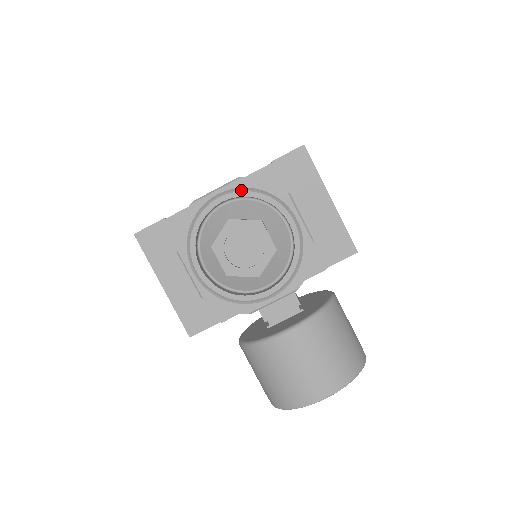
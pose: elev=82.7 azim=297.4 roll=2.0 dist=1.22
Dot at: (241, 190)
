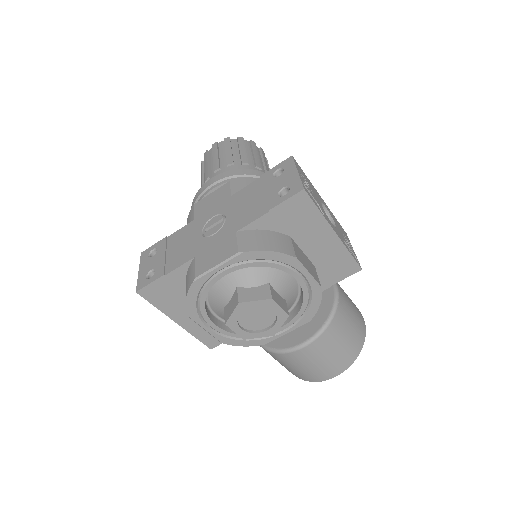
Dot at: (244, 262)
